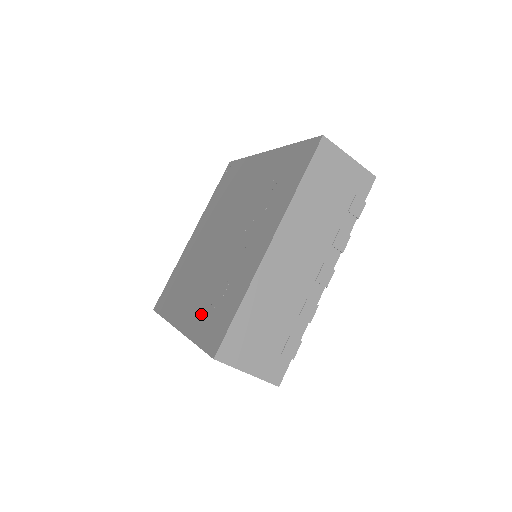
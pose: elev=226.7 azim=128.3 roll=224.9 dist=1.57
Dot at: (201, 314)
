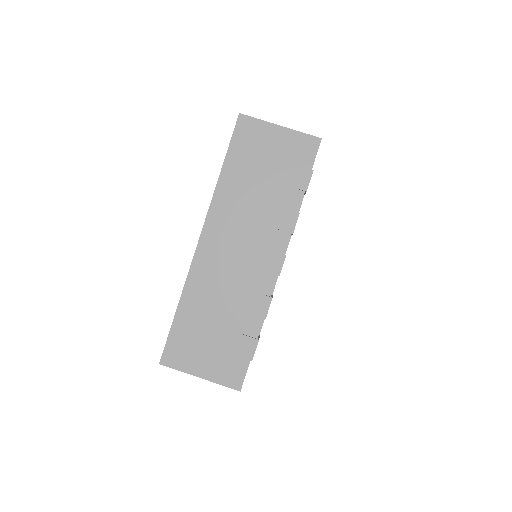
Dot at: occluded
